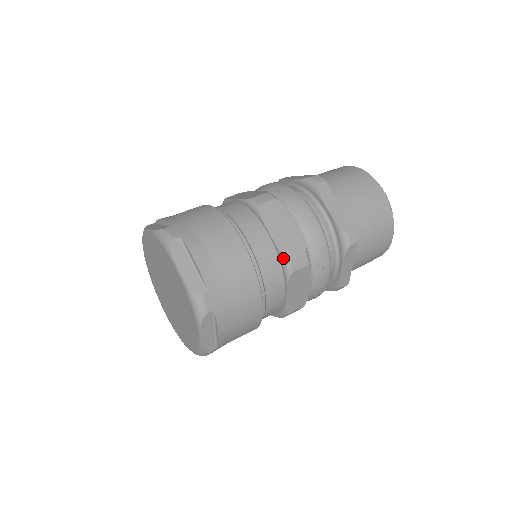
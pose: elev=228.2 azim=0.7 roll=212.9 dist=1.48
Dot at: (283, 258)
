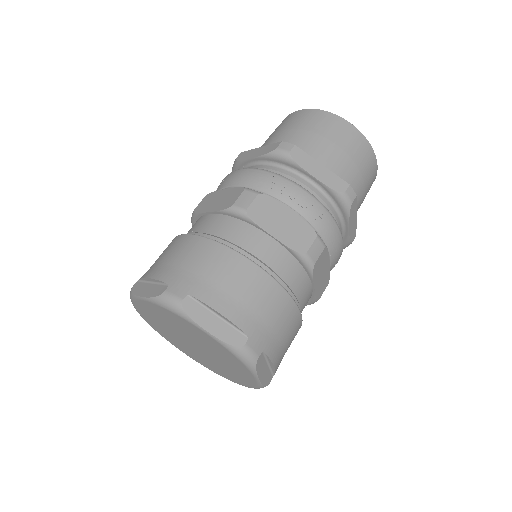
Dot at: (228, 211)
